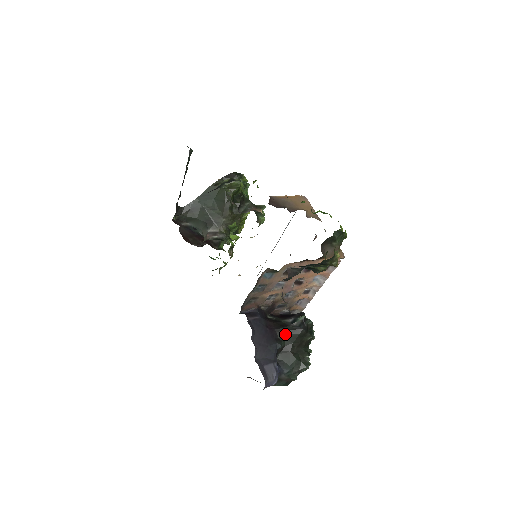
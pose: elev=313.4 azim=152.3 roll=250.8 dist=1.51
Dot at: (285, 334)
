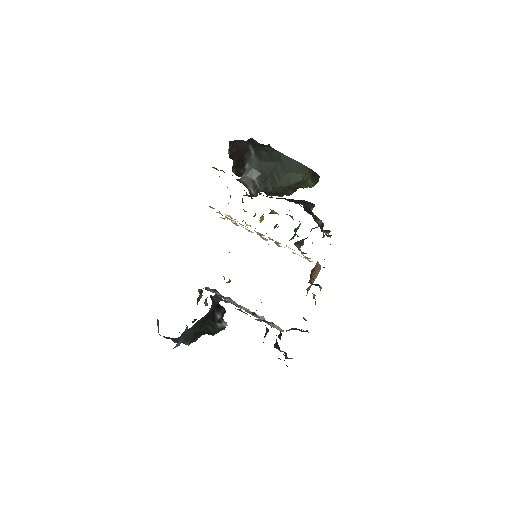
Dot at: (208, 325)
